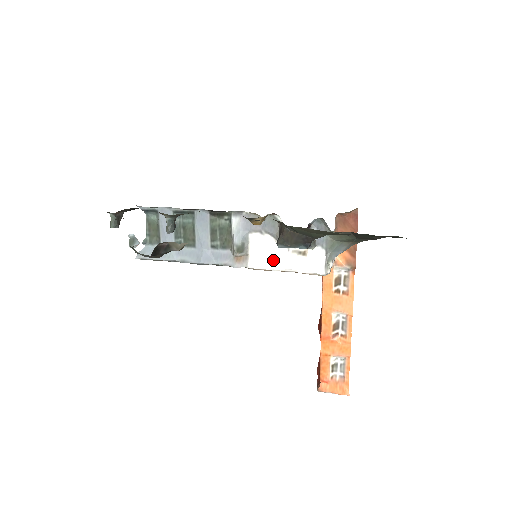
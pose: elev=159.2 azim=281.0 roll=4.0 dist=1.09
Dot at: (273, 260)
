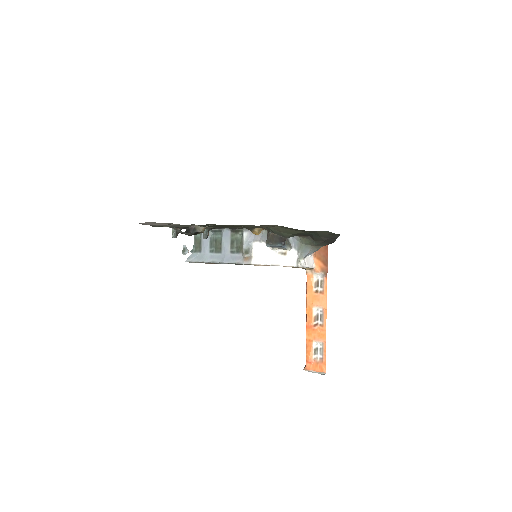
Dot at: (266, 258)
